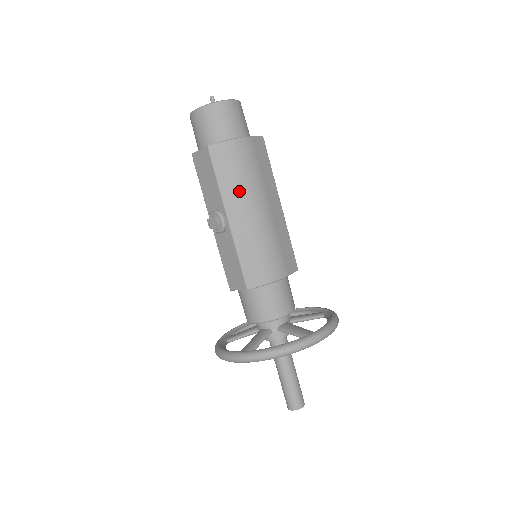
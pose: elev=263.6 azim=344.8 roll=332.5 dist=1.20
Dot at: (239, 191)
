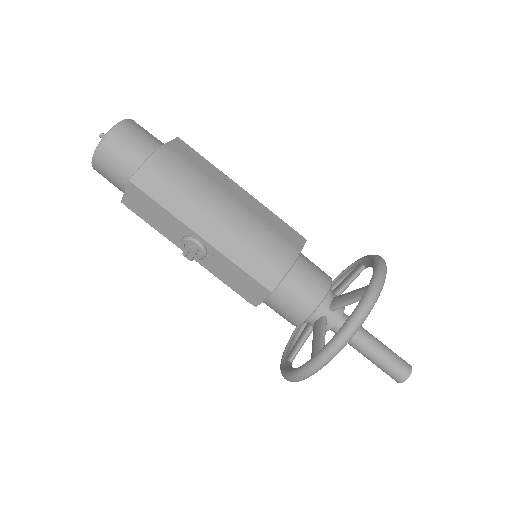
Dot at: (192, 202)
